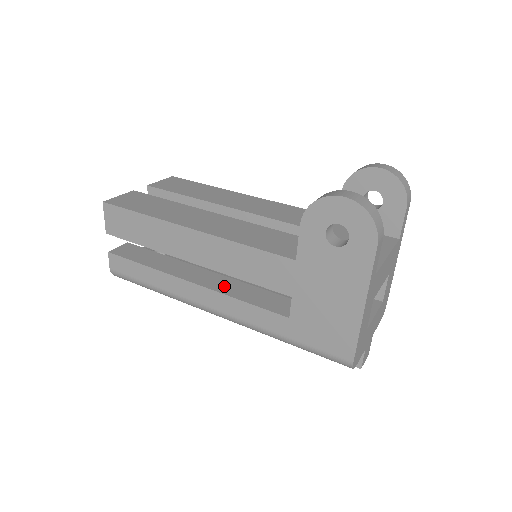
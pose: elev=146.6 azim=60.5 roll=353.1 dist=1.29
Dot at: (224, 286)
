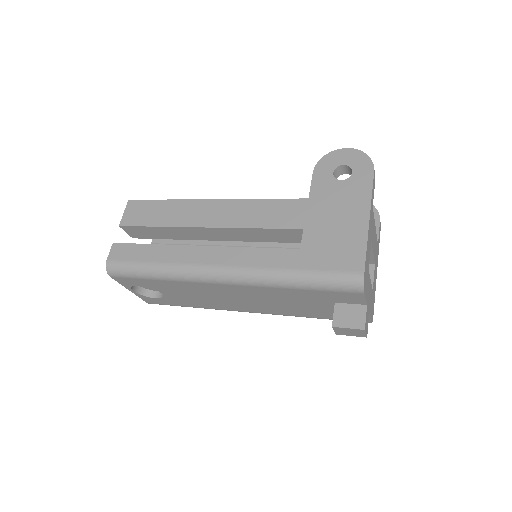
Dot at: occluded
